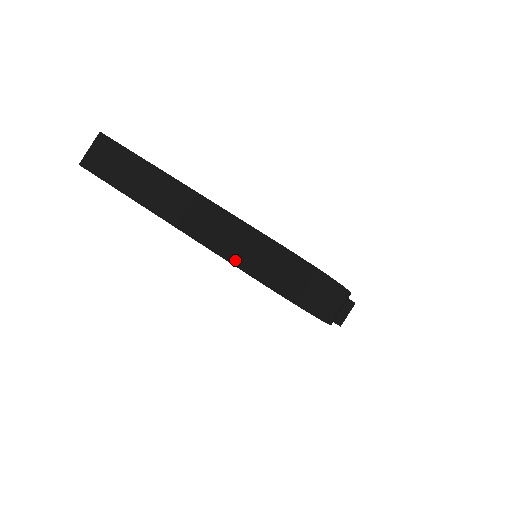
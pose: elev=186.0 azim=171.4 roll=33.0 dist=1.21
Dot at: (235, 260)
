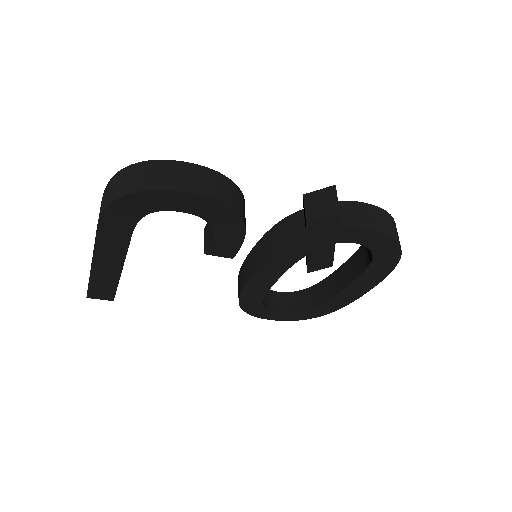
Dot at: (97, 230)
